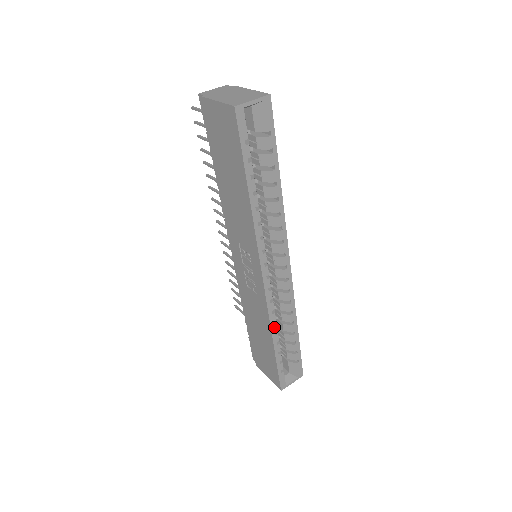
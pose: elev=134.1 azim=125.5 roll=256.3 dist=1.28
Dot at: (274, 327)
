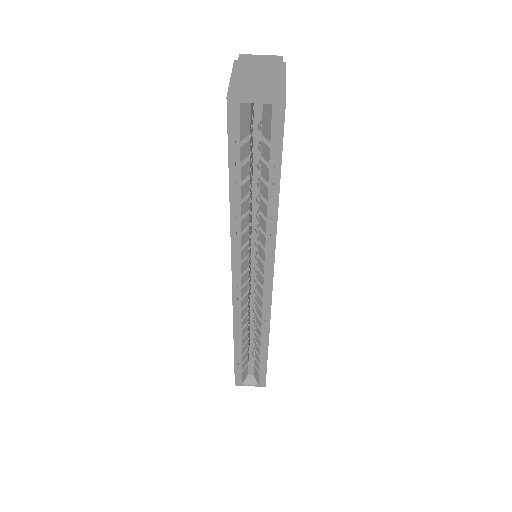
Dot at: (238, 333)
